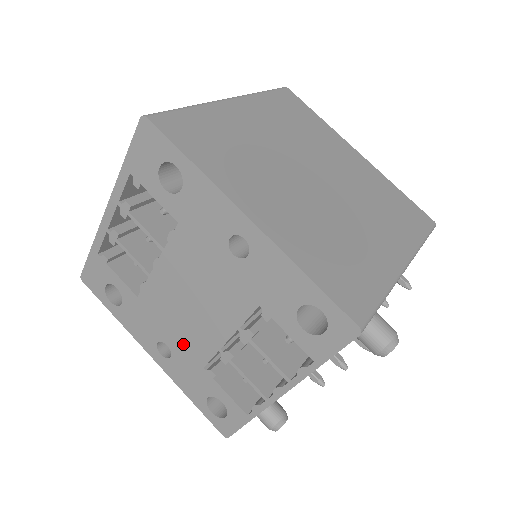
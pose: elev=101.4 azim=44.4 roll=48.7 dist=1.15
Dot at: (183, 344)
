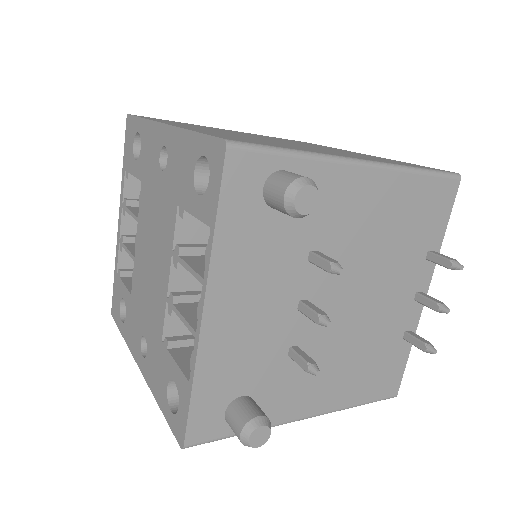
Dot at: (151, 322)
